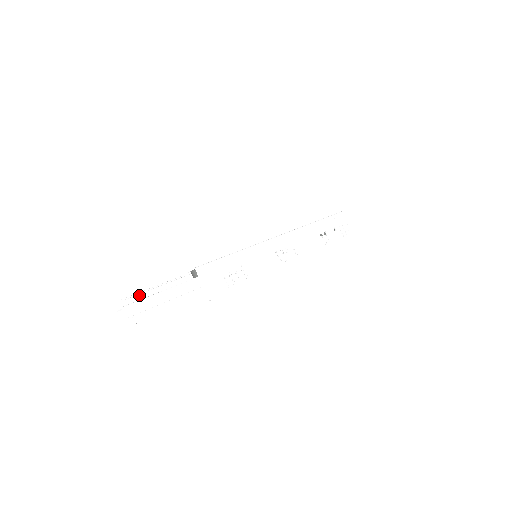
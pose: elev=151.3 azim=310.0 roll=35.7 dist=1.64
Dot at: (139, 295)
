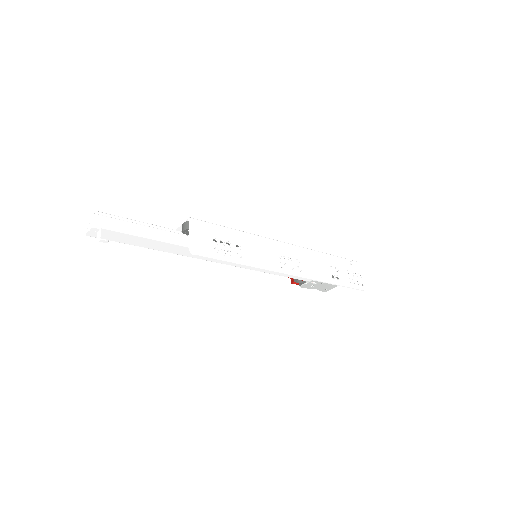
Dot at: (118, 216)
